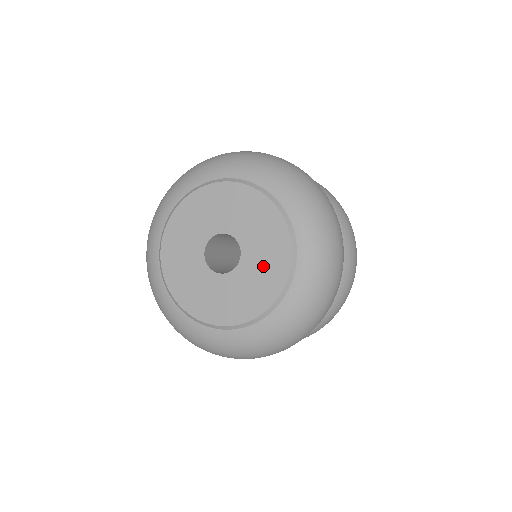
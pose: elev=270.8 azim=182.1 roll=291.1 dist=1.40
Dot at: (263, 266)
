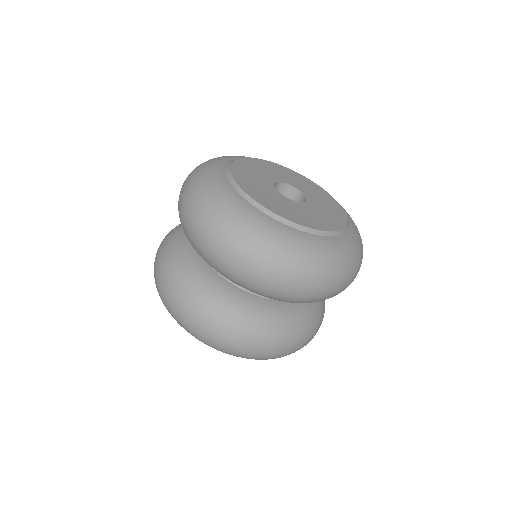
Dot at: (319, 196)
